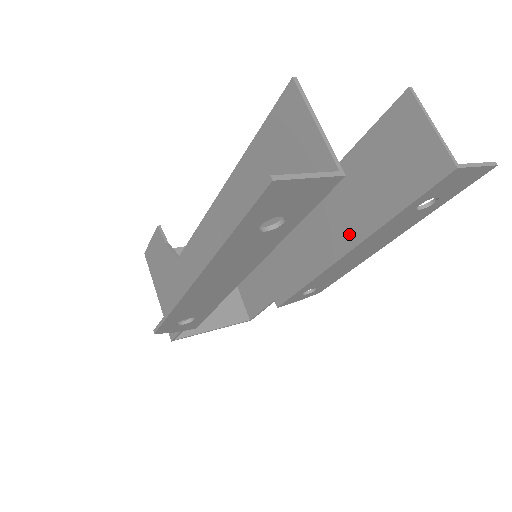
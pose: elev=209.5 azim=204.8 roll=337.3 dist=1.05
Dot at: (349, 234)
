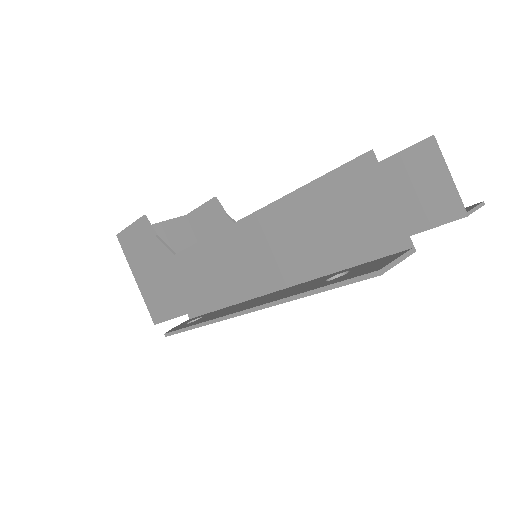
Dot at: occluded
